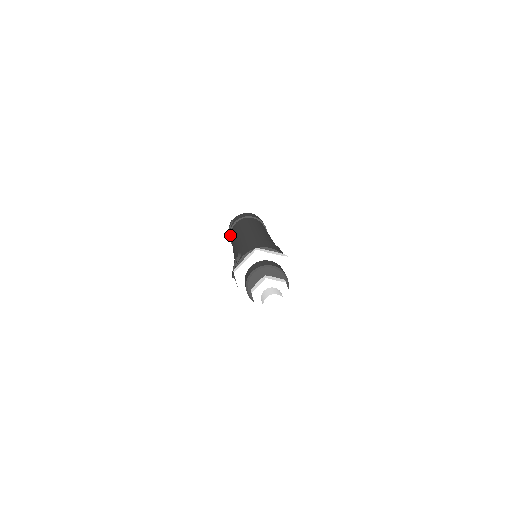
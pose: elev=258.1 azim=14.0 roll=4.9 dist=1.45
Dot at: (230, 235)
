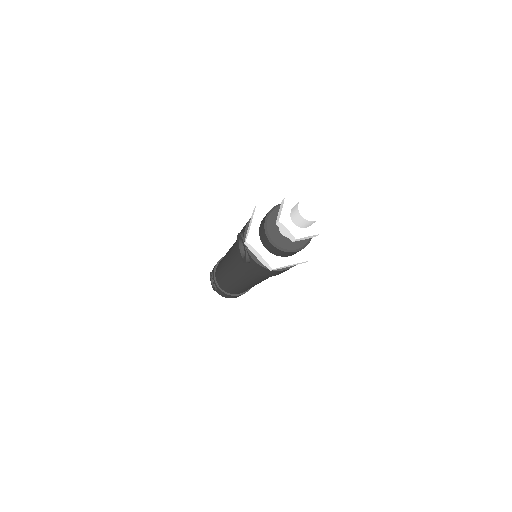
Dot at: (216, 284)
